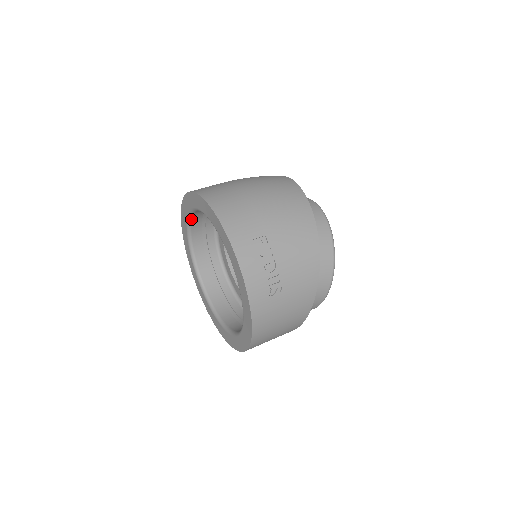
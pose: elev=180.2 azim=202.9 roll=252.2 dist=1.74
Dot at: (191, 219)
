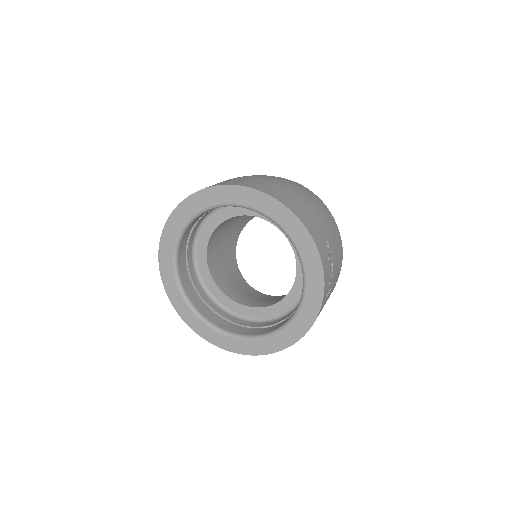
Dot at: (203, 213)
